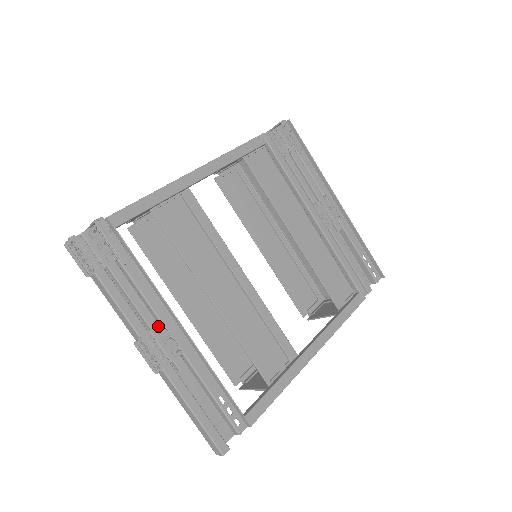
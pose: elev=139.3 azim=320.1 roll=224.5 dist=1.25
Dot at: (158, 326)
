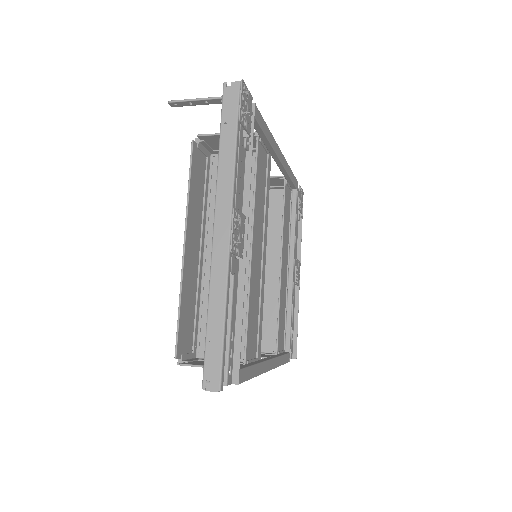
Dot at: (244, 217)
